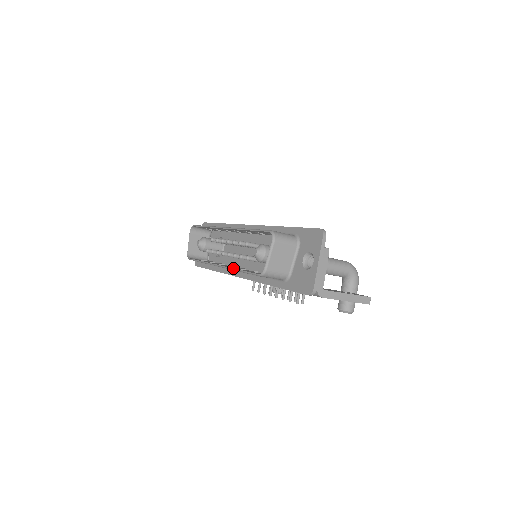
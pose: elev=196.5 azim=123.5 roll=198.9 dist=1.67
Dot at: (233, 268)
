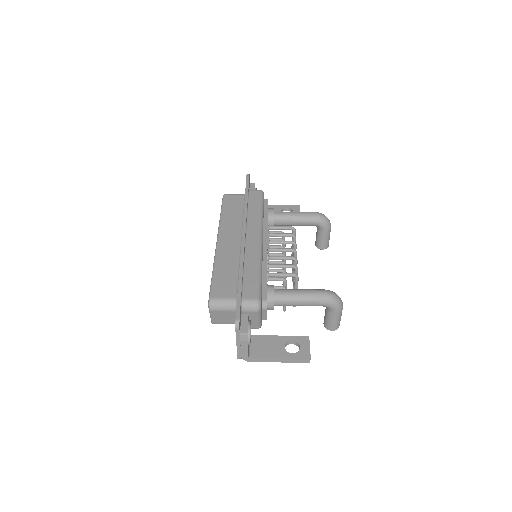
Dot at: occluded
